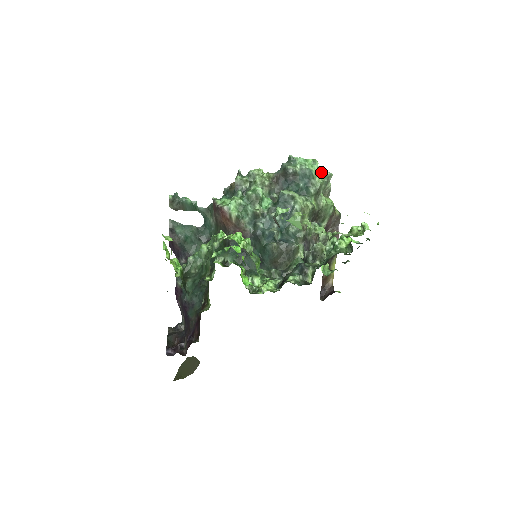
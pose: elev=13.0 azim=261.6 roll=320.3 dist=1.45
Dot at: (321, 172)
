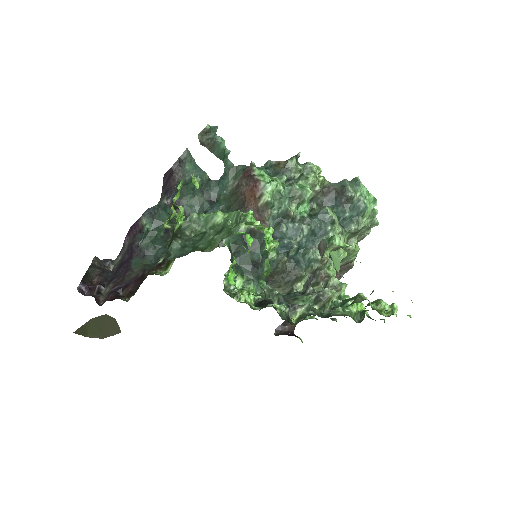
Dot at: (372, 215)
